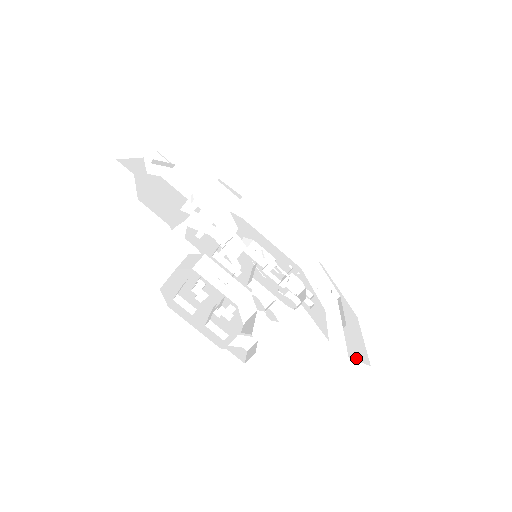
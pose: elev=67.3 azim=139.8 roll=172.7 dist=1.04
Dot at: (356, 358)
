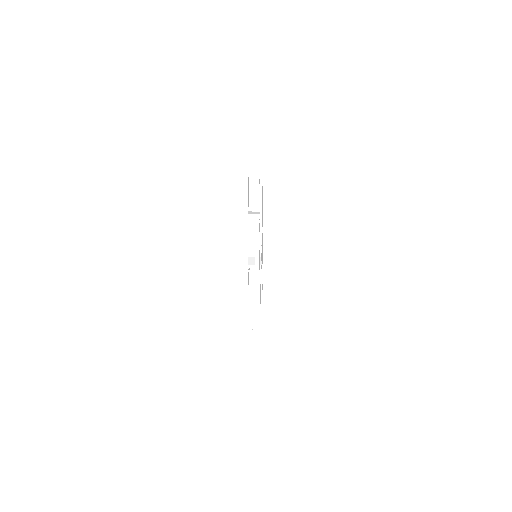
Dot at: occluded
